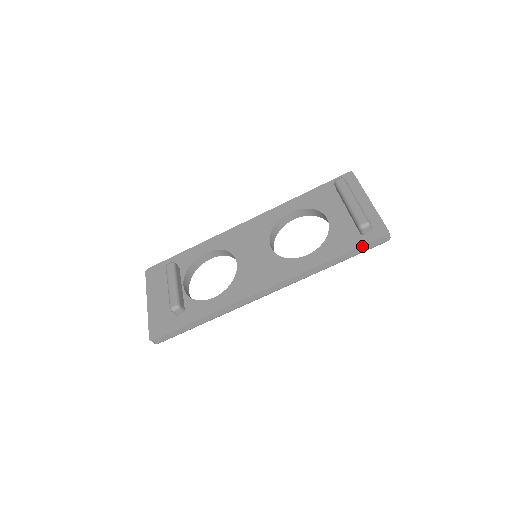
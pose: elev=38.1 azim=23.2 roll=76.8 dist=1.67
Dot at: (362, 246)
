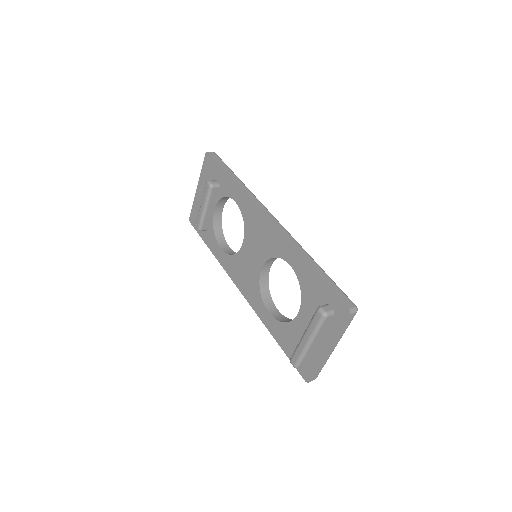
Dot at: occluded
